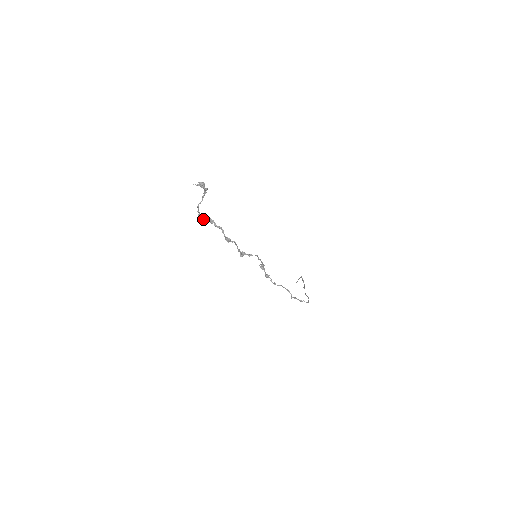
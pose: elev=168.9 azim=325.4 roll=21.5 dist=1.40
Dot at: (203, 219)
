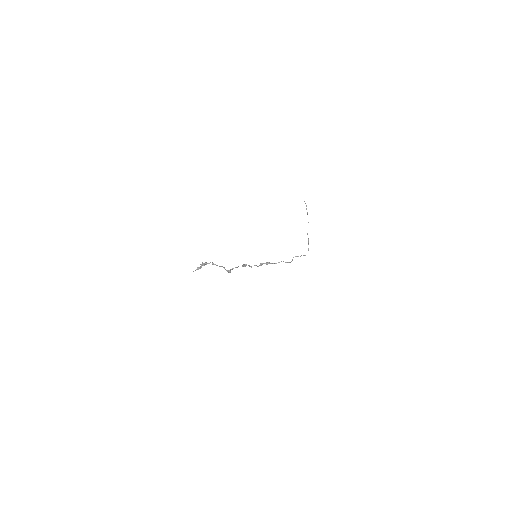
Dot at: (206, 264)
